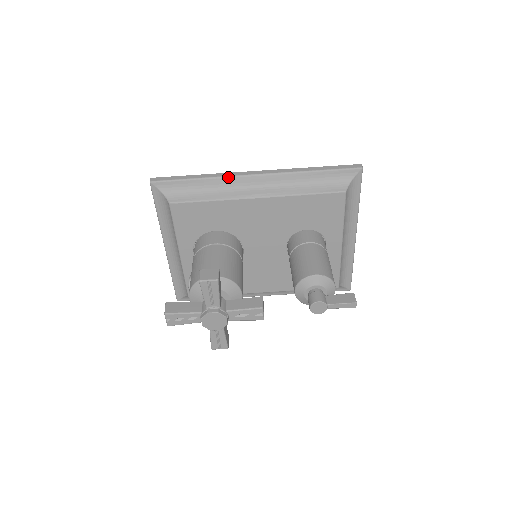
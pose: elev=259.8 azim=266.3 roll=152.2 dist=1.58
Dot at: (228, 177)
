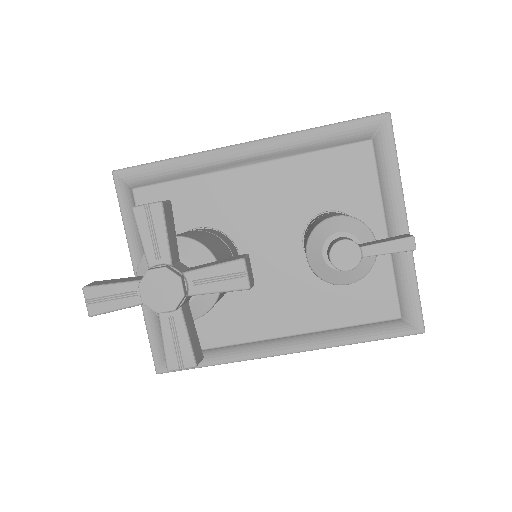
Dot at: (210, 151)
